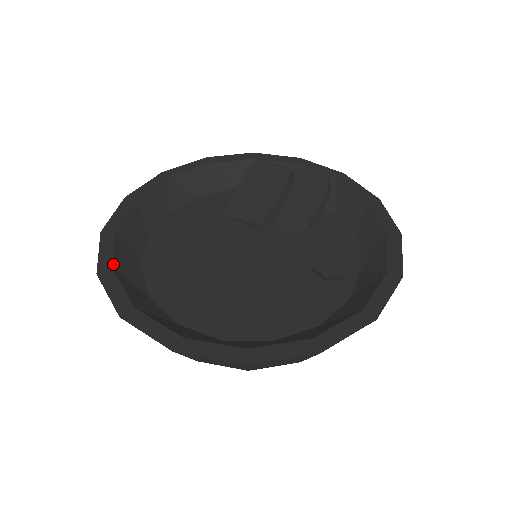
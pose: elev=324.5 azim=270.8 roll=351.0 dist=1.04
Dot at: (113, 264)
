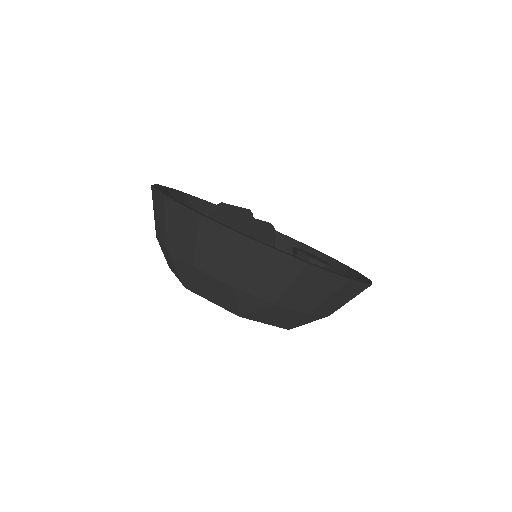
Dot at: (202, 214)
